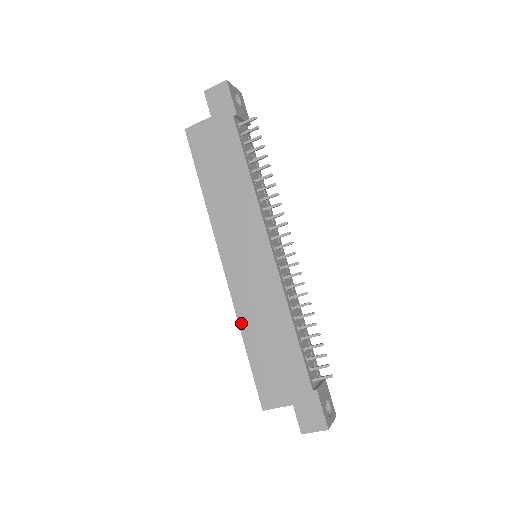
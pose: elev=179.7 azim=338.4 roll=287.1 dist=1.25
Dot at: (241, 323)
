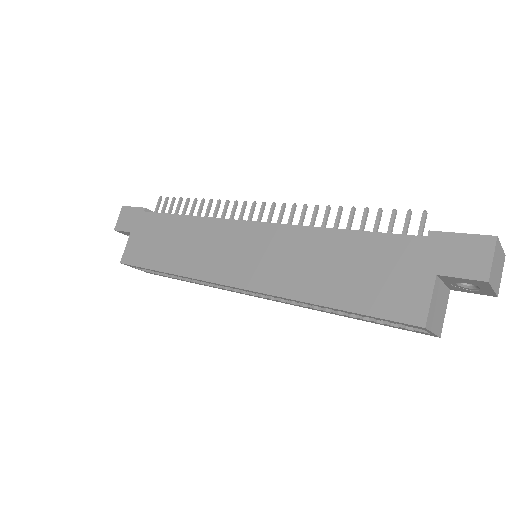
Dot at: (299, 297)
